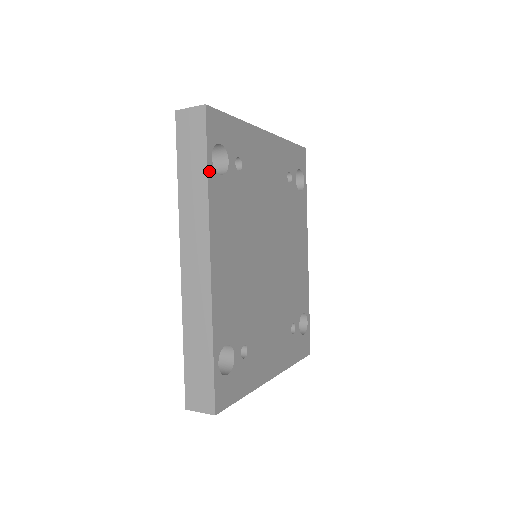
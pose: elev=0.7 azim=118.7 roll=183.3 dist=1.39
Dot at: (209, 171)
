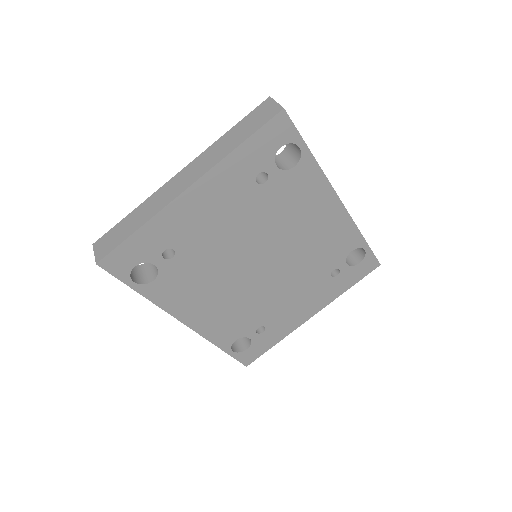
Dot at: (139, 291)
